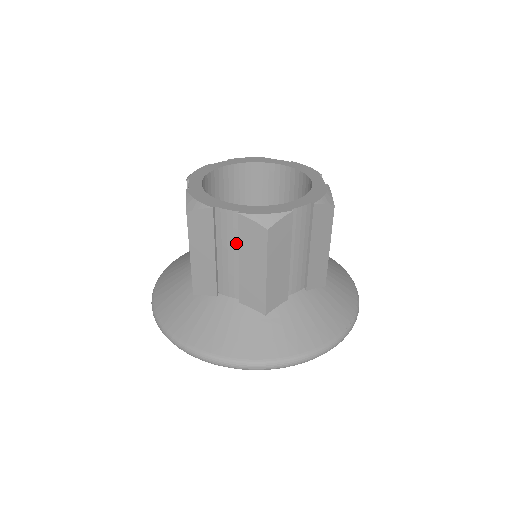
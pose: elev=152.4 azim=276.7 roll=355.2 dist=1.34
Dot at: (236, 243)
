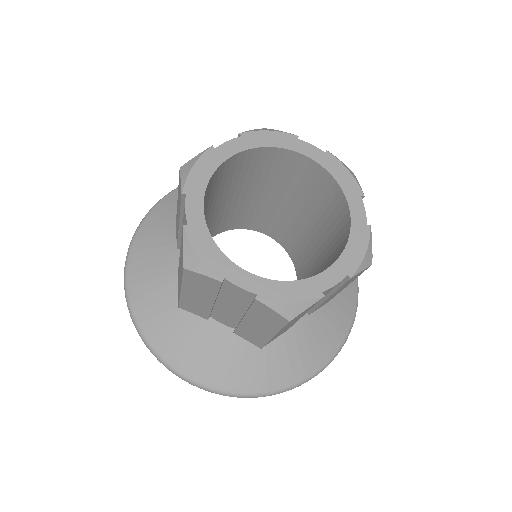
Dot at: (244, 307)
